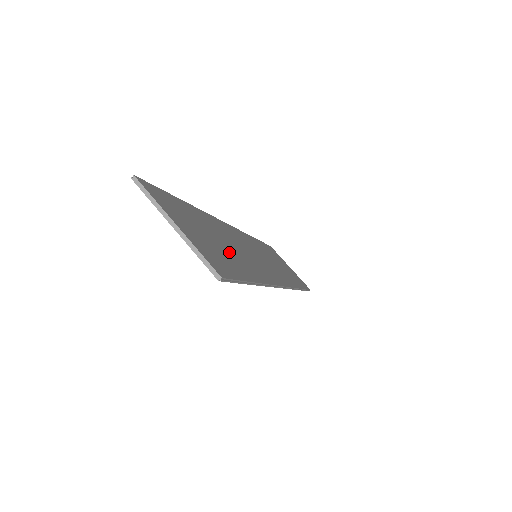
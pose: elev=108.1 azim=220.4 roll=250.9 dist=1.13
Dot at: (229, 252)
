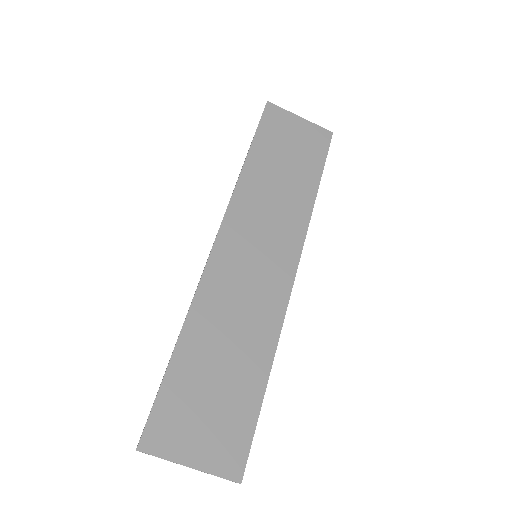
Dot at: (233, 375)
